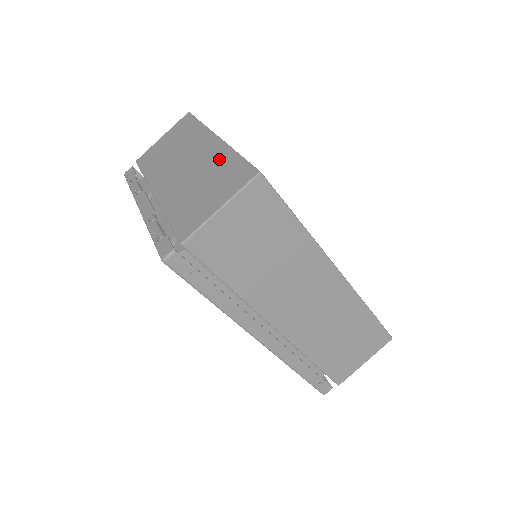
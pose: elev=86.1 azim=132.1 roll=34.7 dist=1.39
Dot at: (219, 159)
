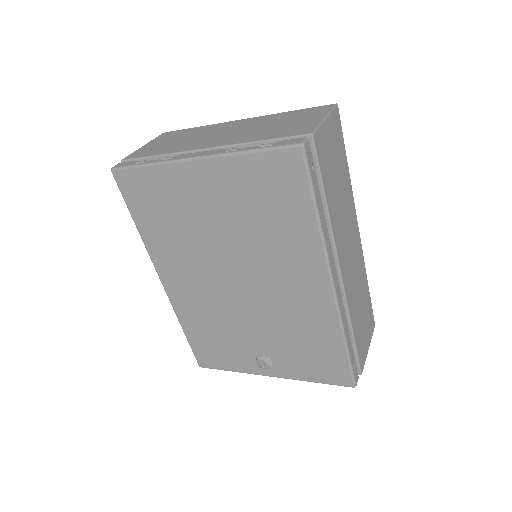
Dot at: (271, 117)
